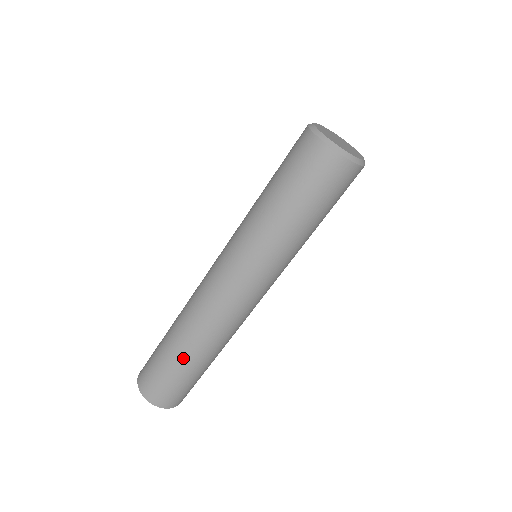
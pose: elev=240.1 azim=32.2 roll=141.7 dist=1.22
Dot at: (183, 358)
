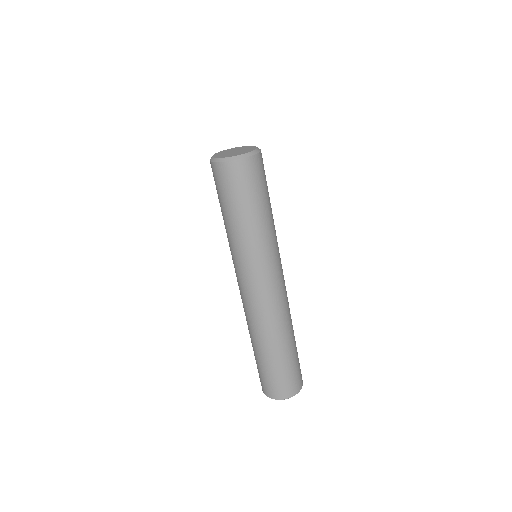
Dot at: (255, 350)
